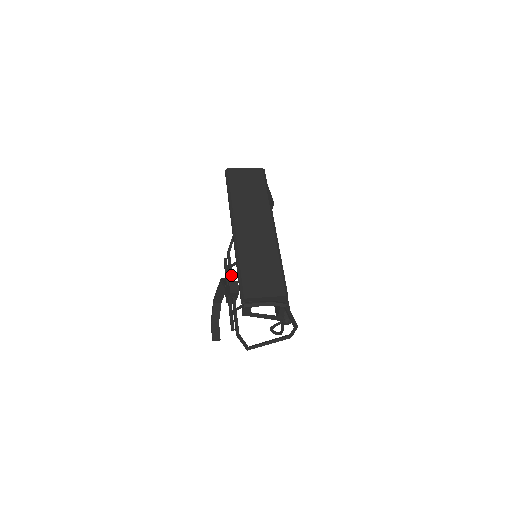
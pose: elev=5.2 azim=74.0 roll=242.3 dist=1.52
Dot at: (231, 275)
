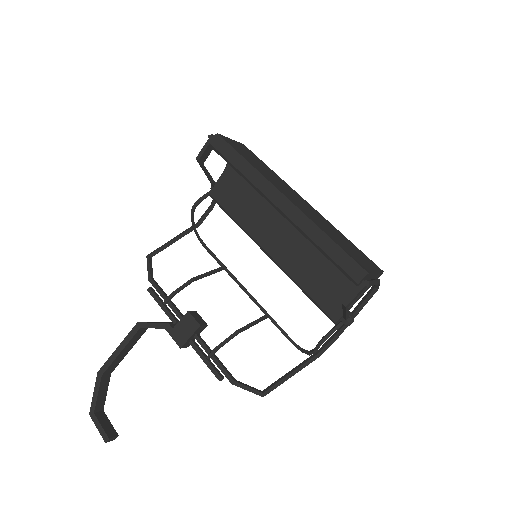
Dot at: (175, 306)
